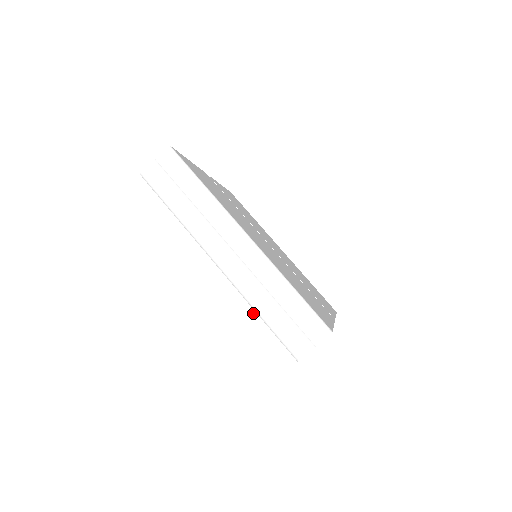
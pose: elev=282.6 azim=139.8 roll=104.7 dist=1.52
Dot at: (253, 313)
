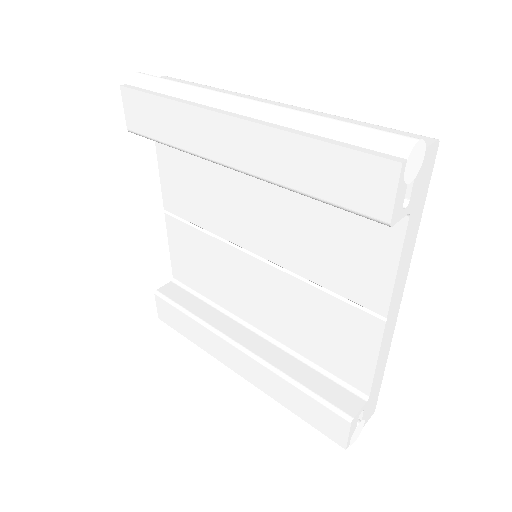
Dot at: (307, 134)
